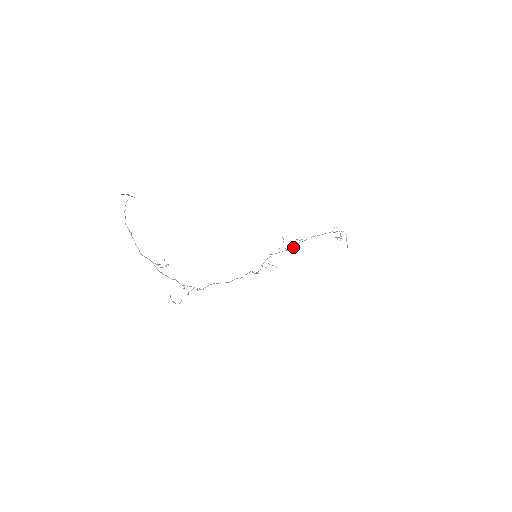
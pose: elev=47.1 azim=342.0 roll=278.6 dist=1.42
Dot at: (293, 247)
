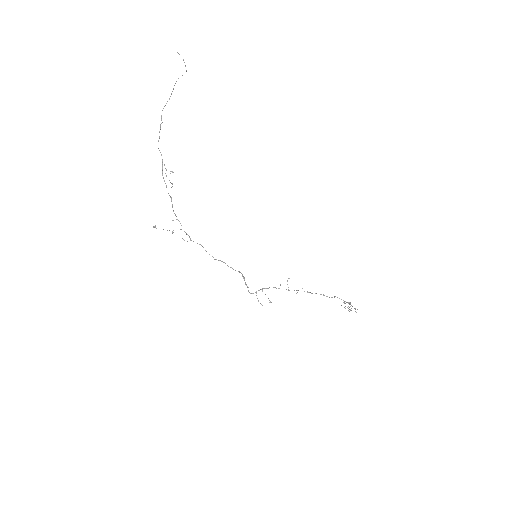
Dot at: occluded
